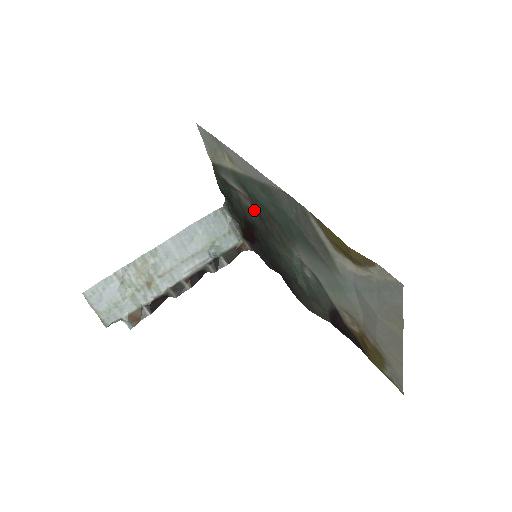
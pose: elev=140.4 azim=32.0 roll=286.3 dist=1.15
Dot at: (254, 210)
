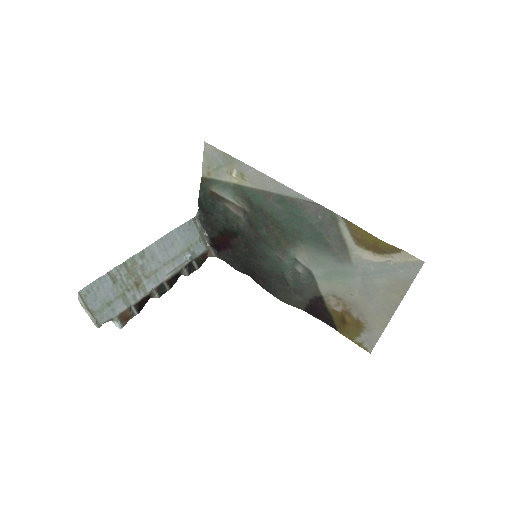
Dot at: (246, 219)
